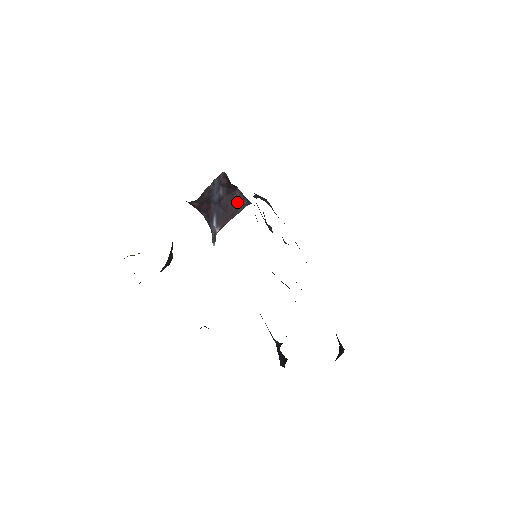
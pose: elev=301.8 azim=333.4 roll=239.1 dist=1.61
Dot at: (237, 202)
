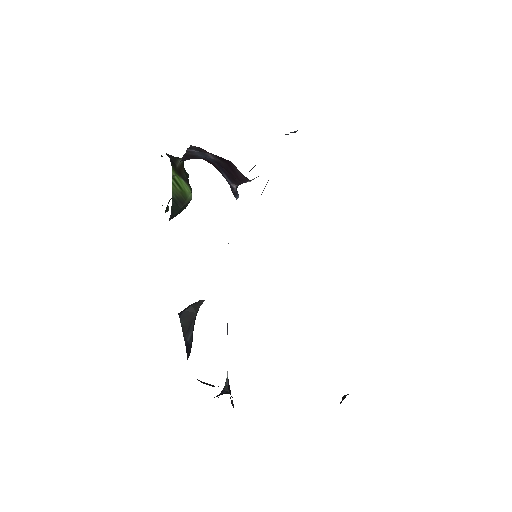
Dot at: (239, 173)
